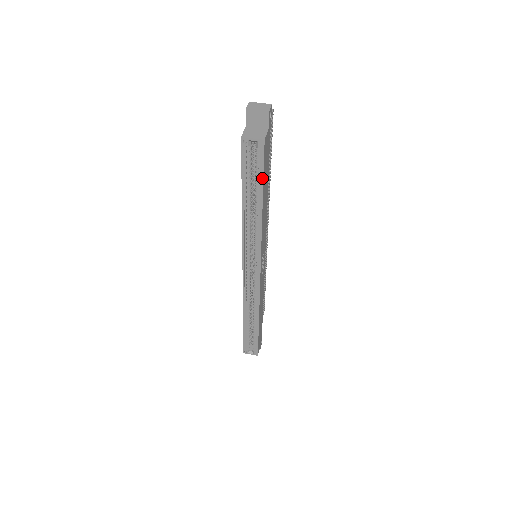
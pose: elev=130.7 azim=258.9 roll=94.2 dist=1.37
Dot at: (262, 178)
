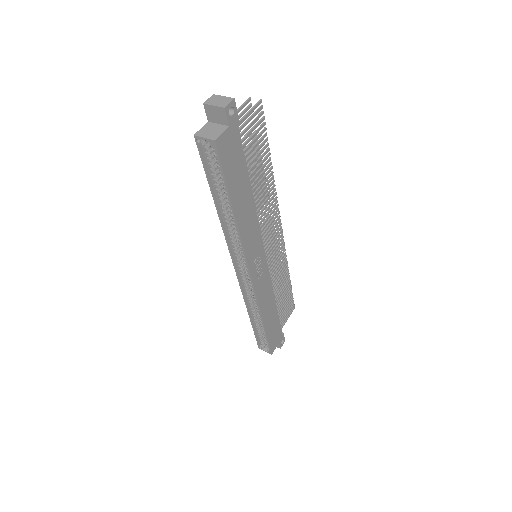
Dot at: (224, 180)
